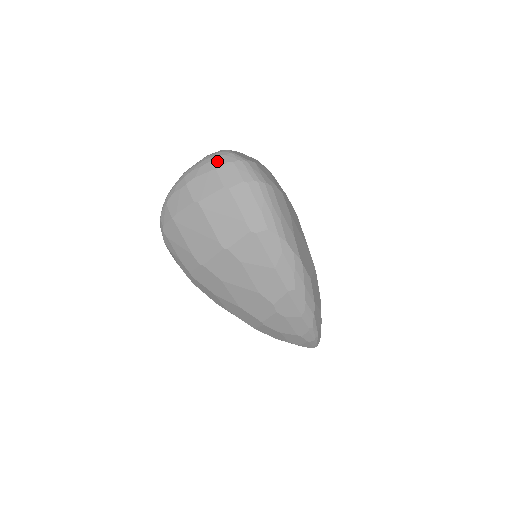
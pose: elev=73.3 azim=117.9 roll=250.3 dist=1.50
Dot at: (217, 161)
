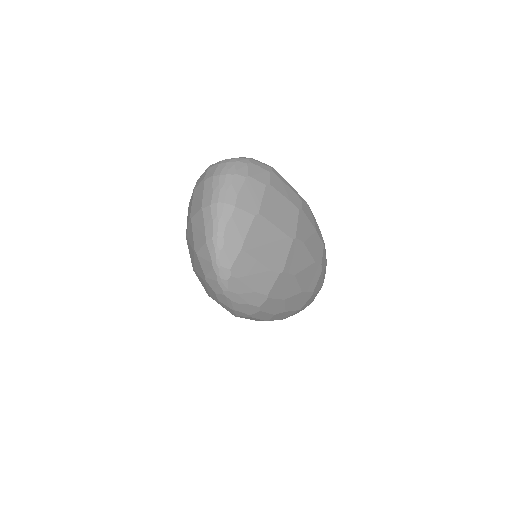
Dot at: (239, 169)
